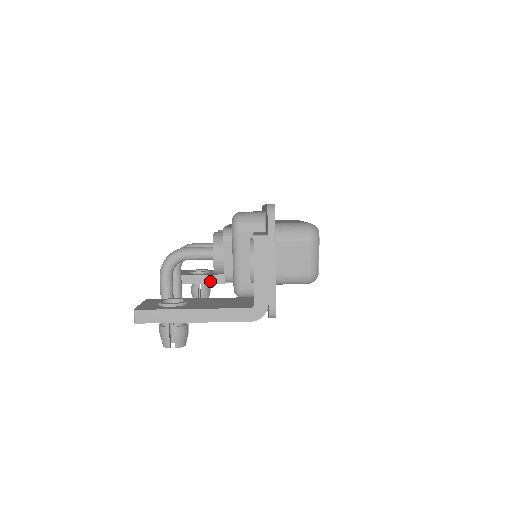
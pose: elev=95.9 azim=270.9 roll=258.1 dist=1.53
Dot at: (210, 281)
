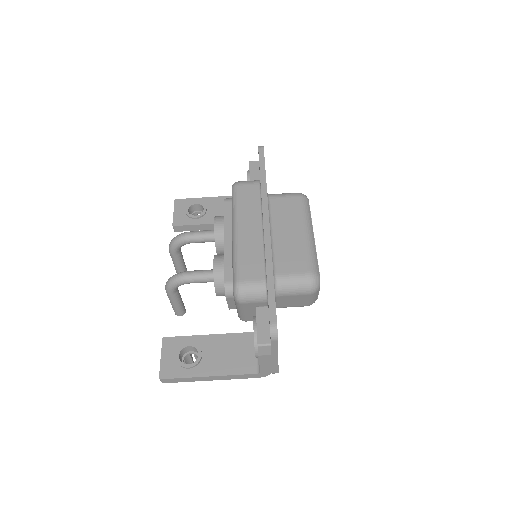
Dot at: (208, 228)
